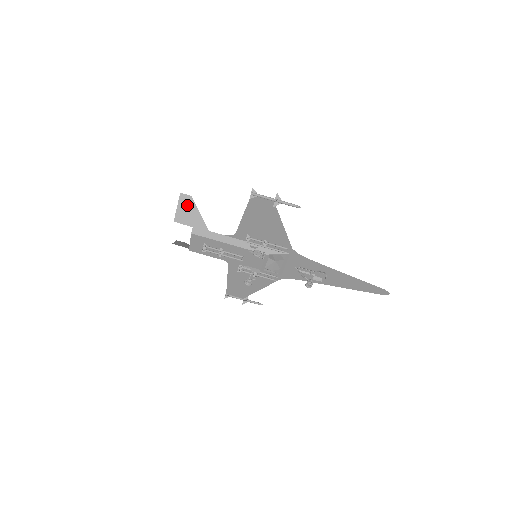
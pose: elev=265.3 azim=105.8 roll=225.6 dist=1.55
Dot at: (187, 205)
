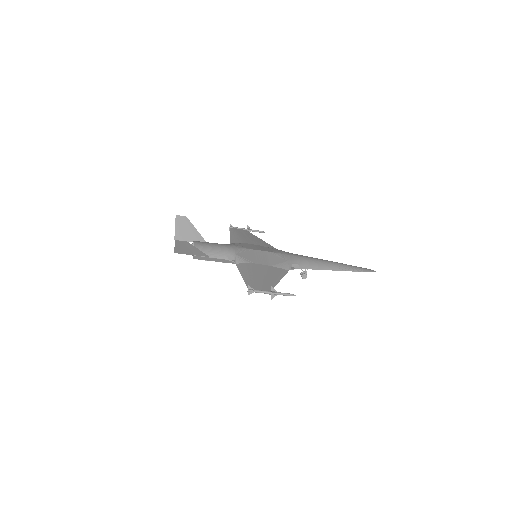
Dot at: (184, 246)
